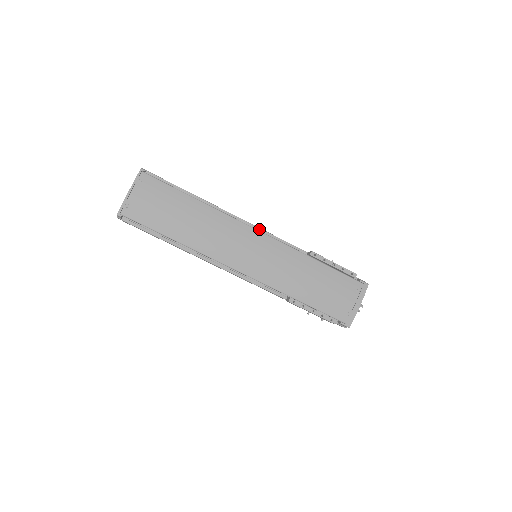
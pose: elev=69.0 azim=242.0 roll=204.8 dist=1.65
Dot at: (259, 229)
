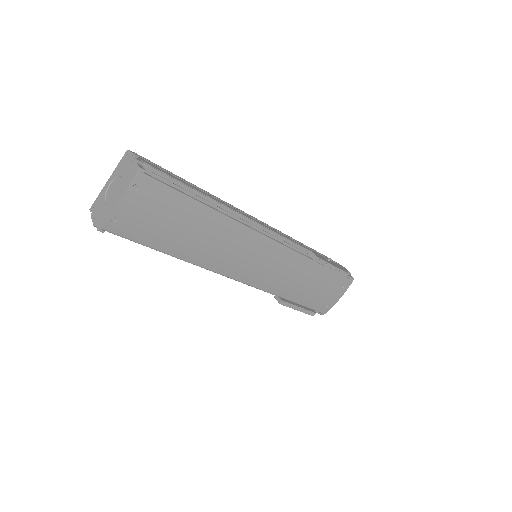
Dot at: (269, 231)
